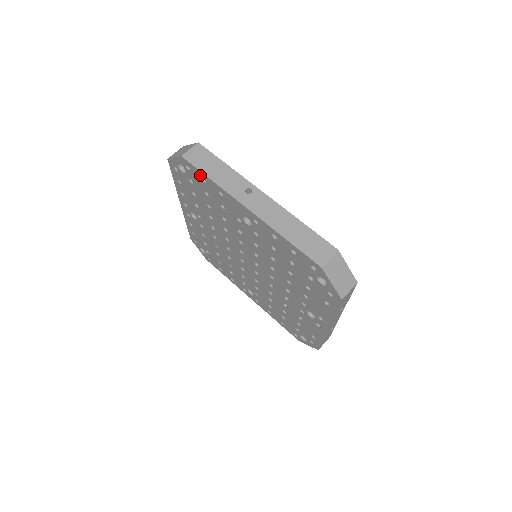
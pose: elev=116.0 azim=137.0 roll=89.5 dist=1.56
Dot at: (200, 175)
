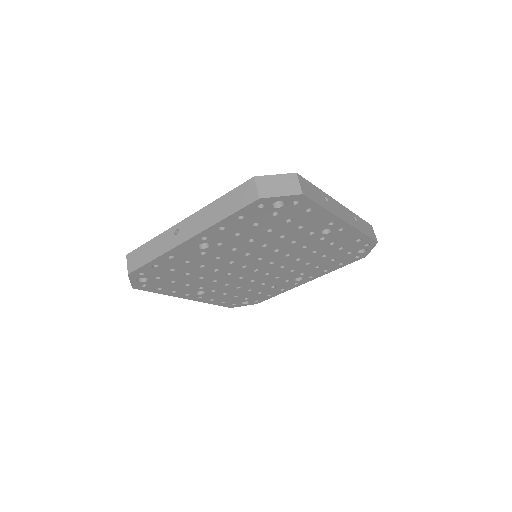
Dot at: (149, 267)
